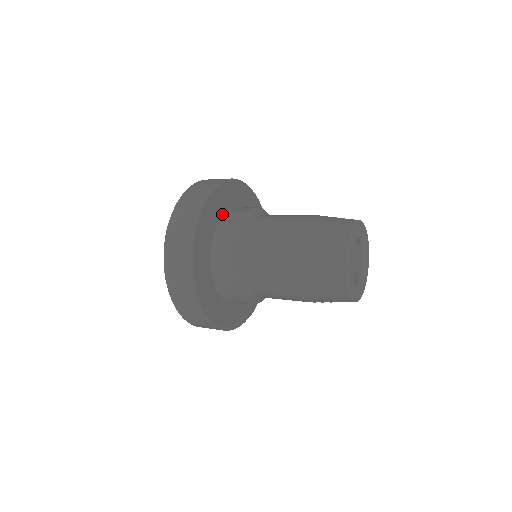
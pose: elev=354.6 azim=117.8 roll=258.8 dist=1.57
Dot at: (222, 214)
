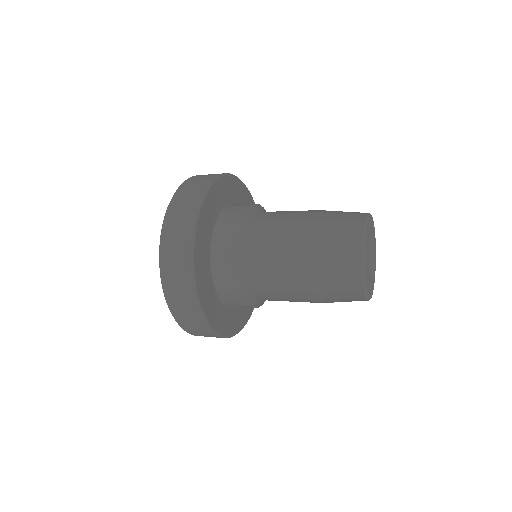
Dot at: (211, 233)
